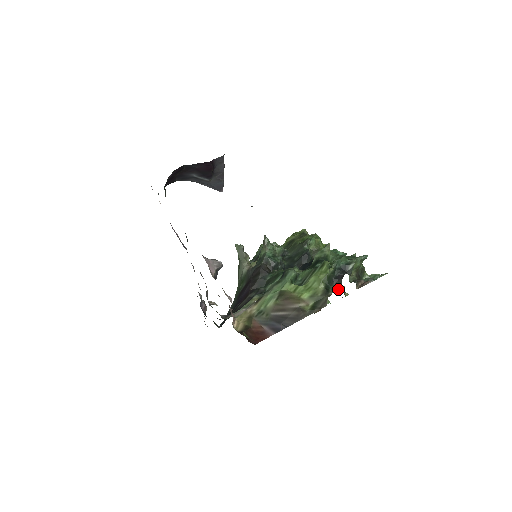
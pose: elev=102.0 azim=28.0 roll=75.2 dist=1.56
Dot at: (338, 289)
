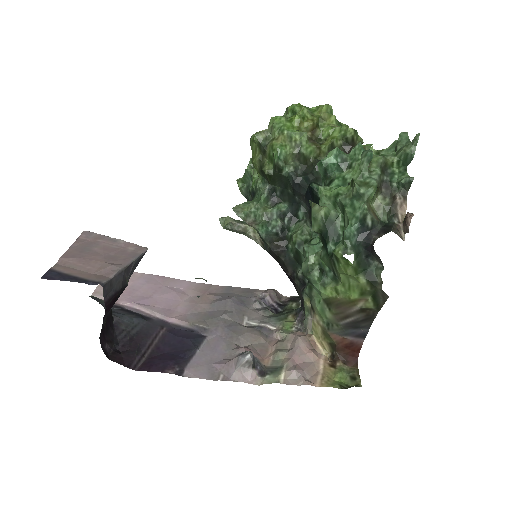
Dot at: (383, 268)
